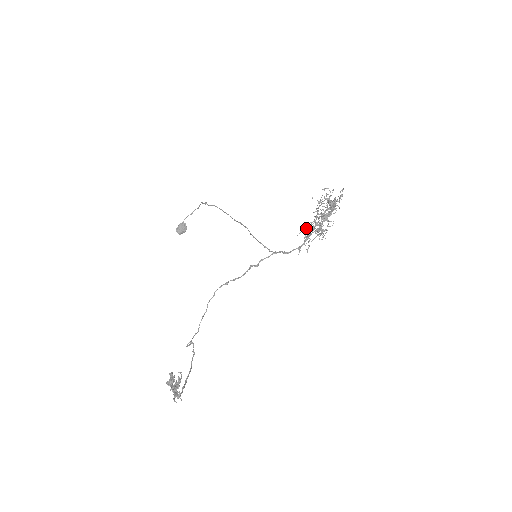
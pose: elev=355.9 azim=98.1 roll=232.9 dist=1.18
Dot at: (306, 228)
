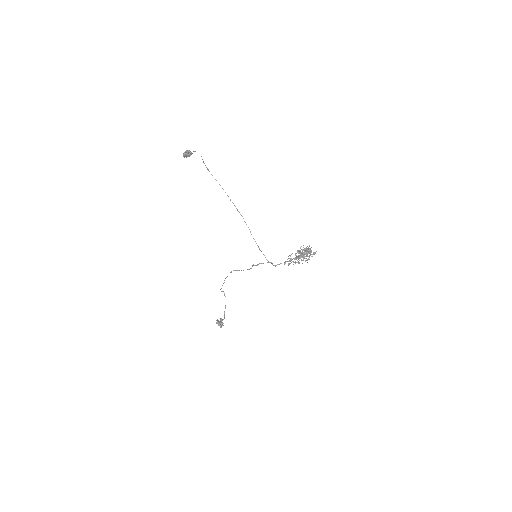
Dot at: (290, 255)
